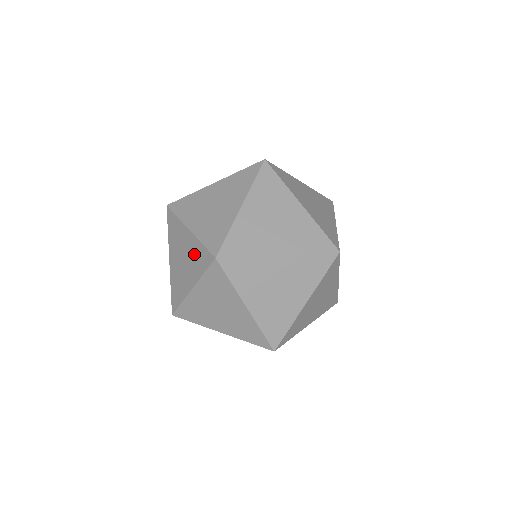
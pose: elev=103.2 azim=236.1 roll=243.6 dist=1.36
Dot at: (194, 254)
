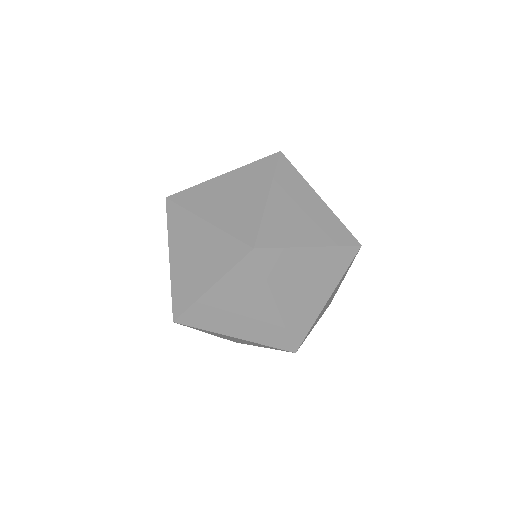
Dot at: (216, 248)
